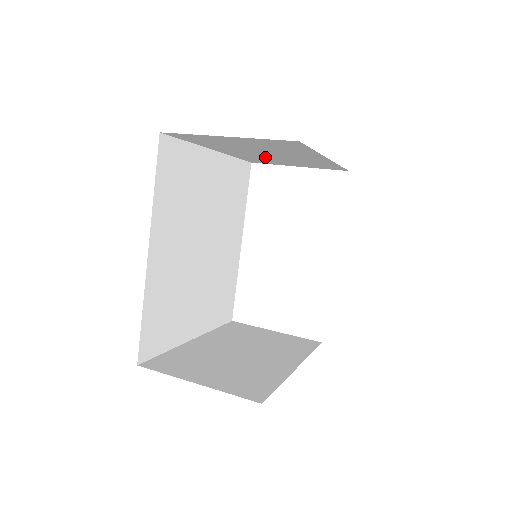
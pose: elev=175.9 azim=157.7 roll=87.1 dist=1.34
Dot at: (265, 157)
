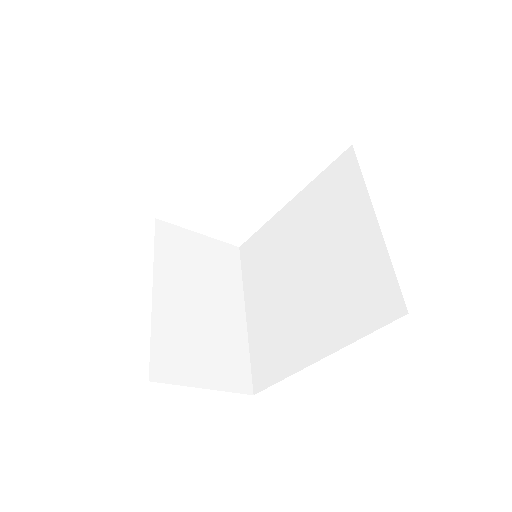
Dot at: occluded
